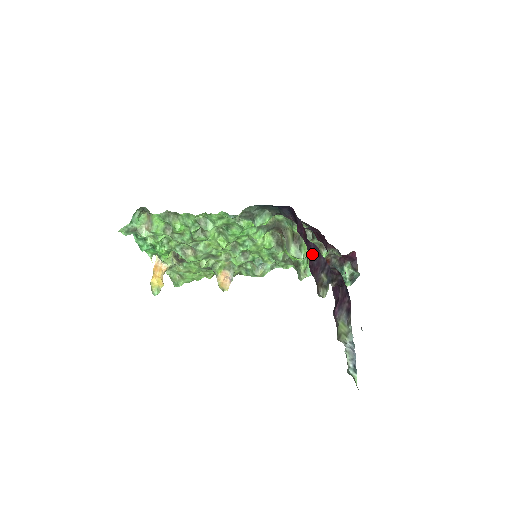
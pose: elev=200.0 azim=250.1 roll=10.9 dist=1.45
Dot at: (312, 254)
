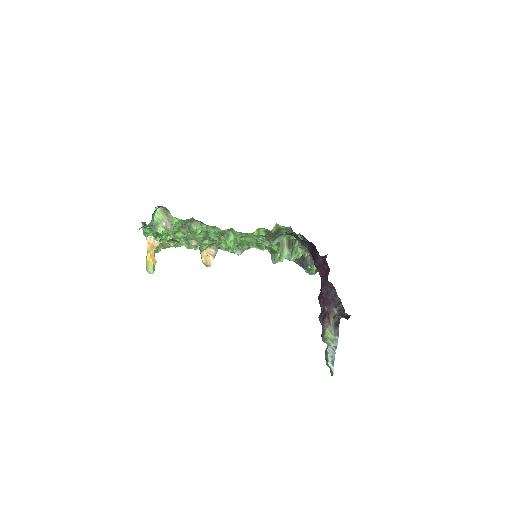
Dot at: (328, 290)
